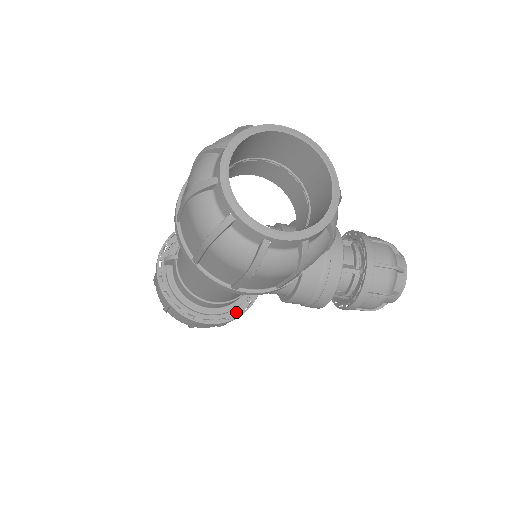
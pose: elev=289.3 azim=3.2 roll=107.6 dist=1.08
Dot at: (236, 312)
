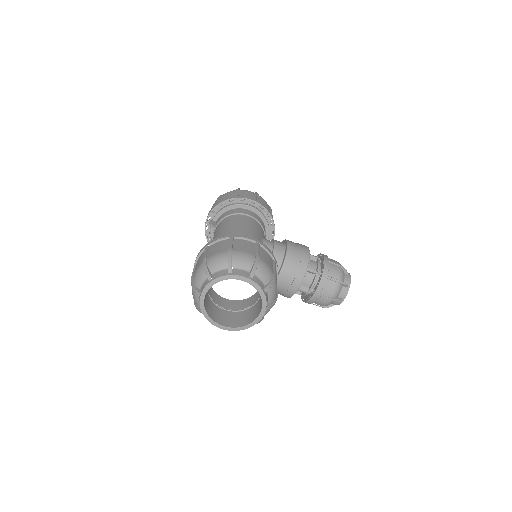
Dot at: occluded
